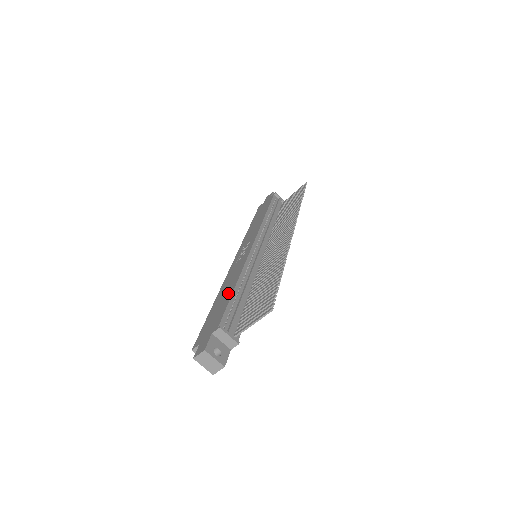
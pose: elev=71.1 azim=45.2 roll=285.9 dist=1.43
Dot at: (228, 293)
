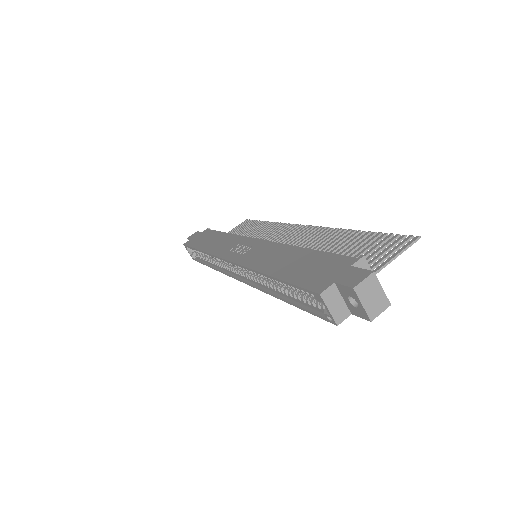
Dot at: (298, 254)
